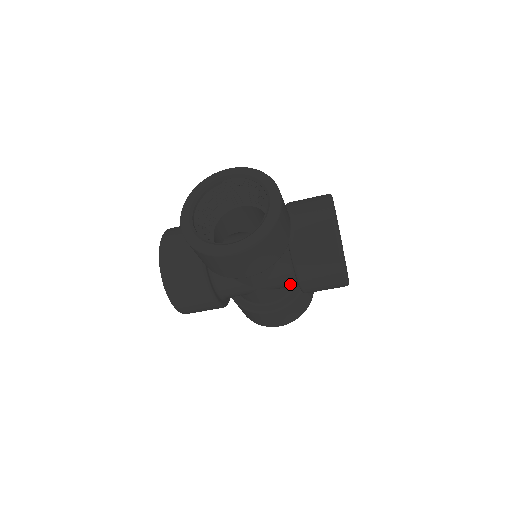
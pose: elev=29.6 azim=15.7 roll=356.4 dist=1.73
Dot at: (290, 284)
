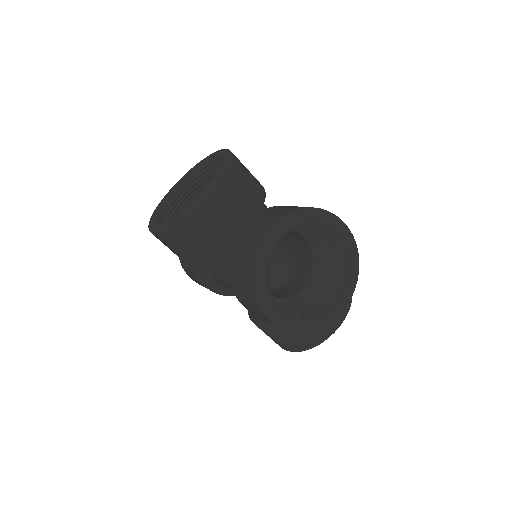
Dot at: occluded
